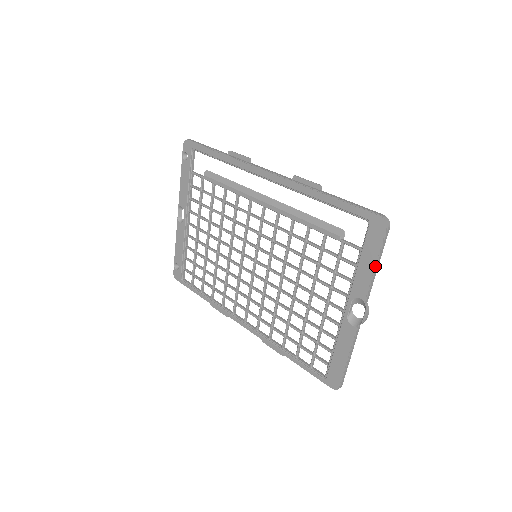
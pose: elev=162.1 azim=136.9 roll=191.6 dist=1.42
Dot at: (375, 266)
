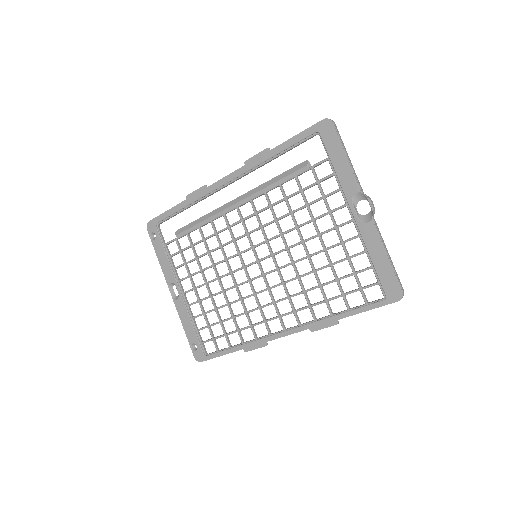
Dot at: (346, 157)
